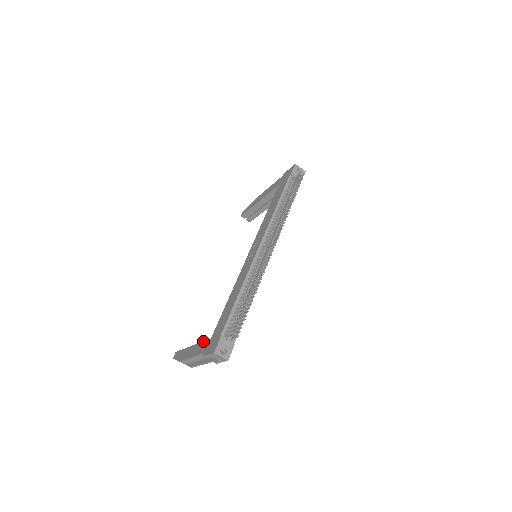
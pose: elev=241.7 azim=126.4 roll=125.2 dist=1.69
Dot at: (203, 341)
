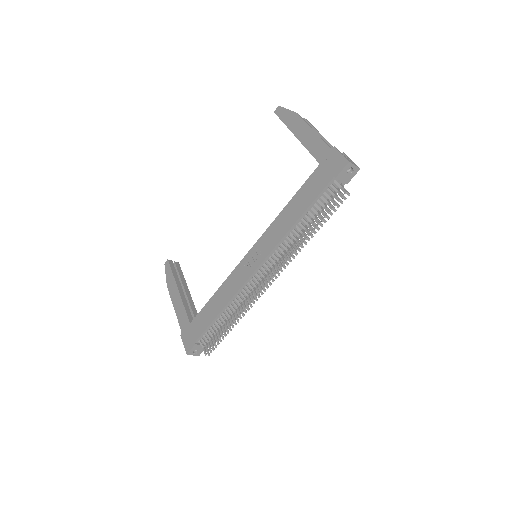
Dot at: (185, 310)
